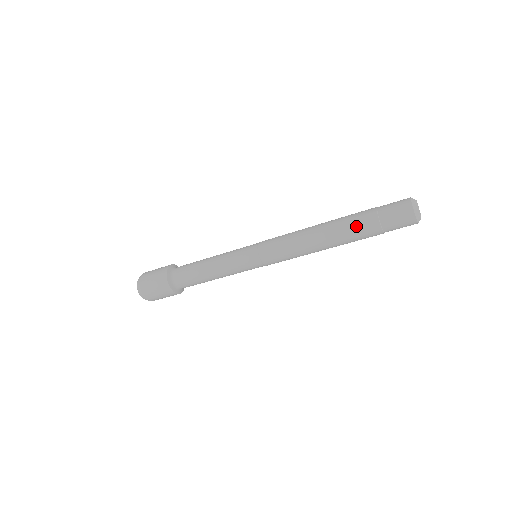
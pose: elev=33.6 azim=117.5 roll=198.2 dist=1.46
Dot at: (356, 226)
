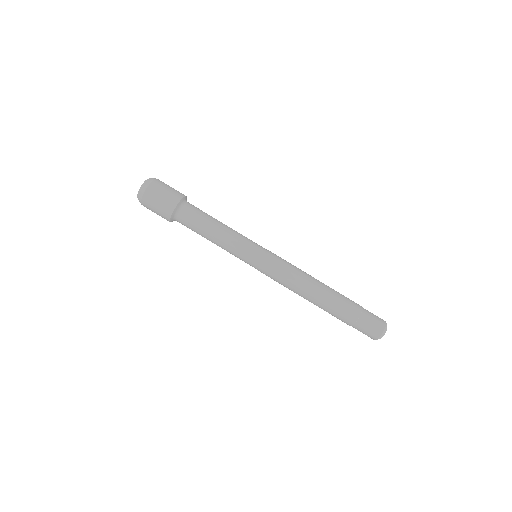
Dot at: (345, 302)
